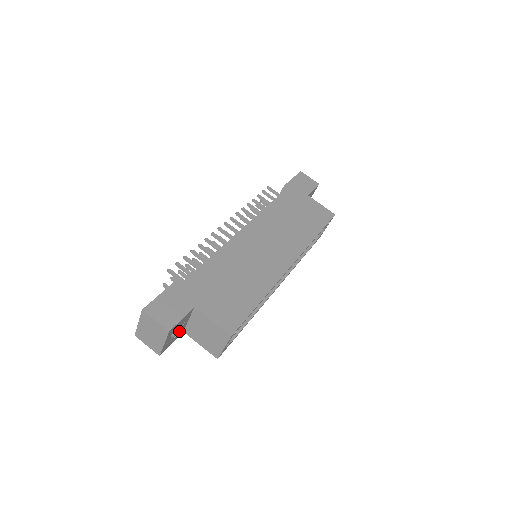
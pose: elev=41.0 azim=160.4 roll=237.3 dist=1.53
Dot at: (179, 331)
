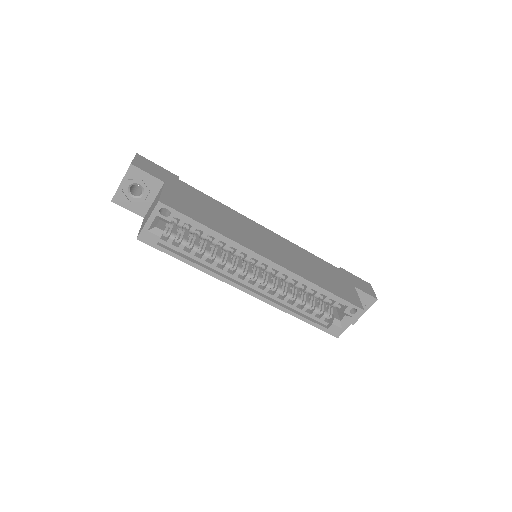
Dot at: (141, 202)
